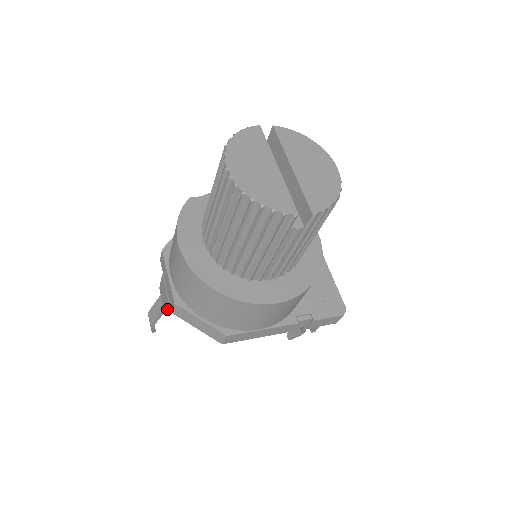
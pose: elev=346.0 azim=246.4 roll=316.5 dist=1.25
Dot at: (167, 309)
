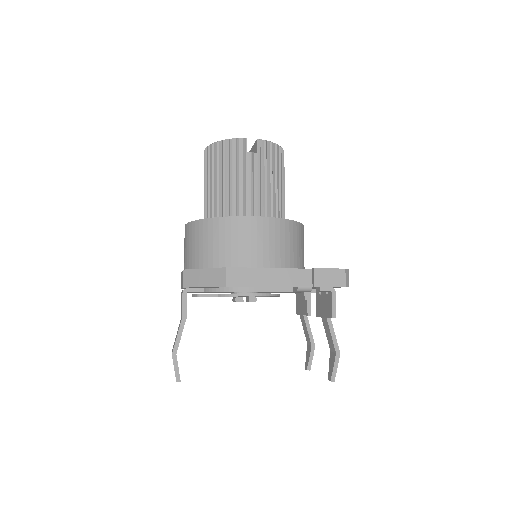
Dot at: (183, 307)
